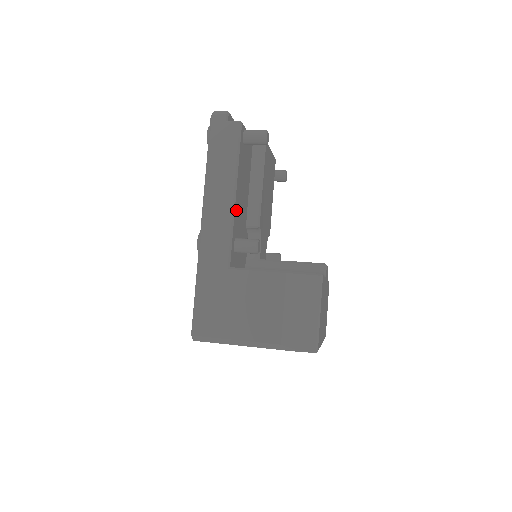
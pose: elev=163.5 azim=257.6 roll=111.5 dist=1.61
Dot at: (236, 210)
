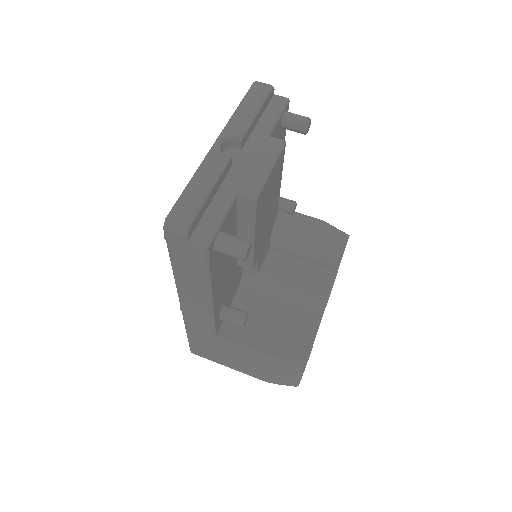
Dot at: (216, 301)
